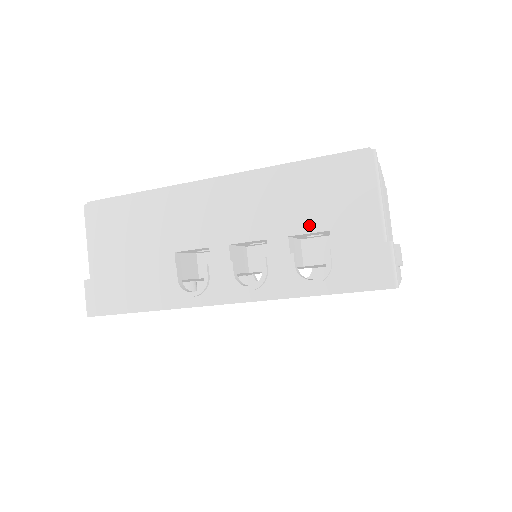
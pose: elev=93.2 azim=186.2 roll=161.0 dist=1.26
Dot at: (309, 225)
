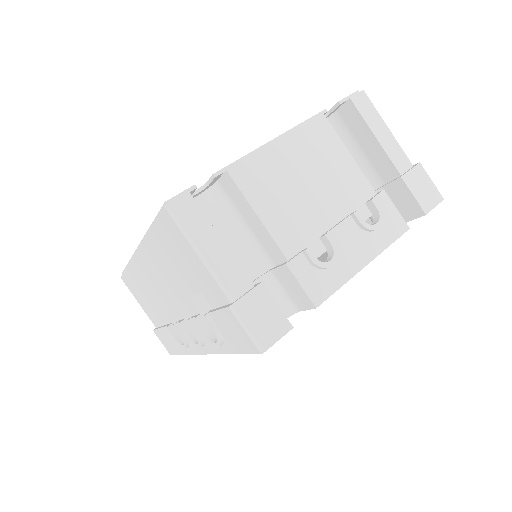
Dot at: (190, 288)
